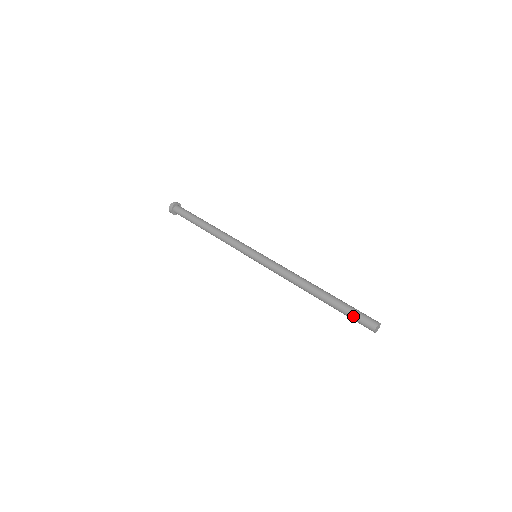
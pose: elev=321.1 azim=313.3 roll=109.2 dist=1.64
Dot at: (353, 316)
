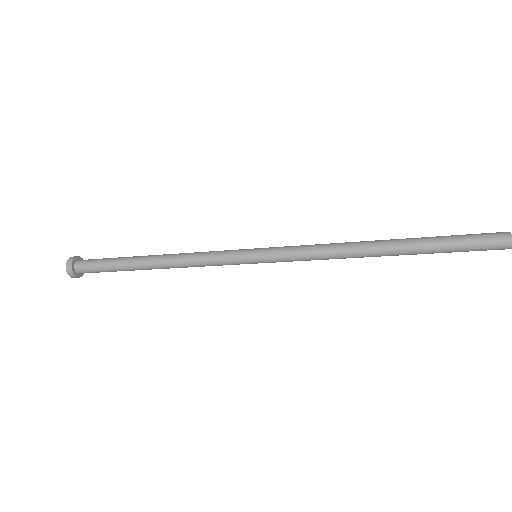
Dot at: (467, 240)
